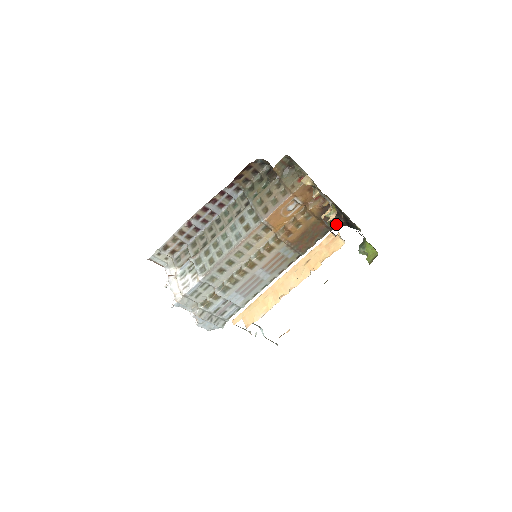
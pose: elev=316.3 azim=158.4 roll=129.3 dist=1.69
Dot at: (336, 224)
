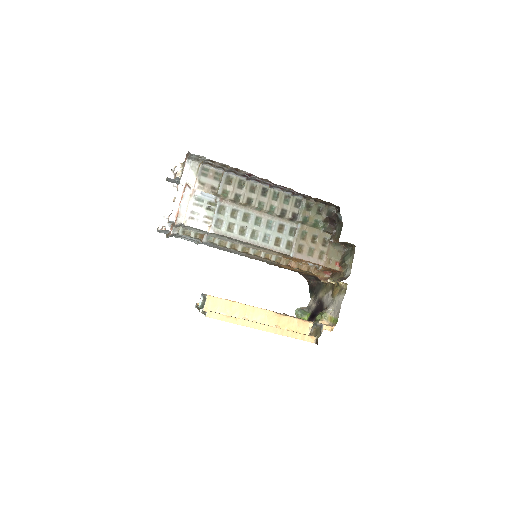
Dot at: (307, 277)
